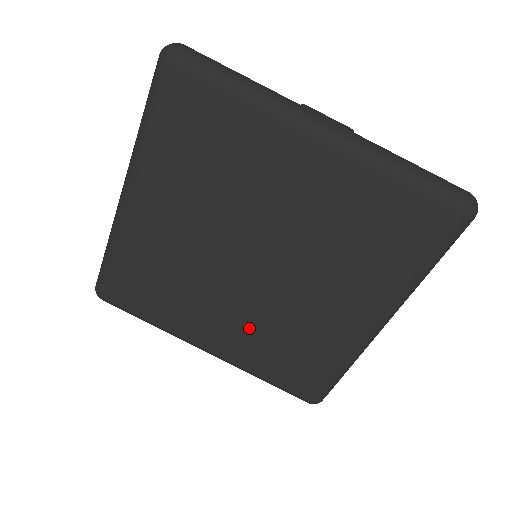
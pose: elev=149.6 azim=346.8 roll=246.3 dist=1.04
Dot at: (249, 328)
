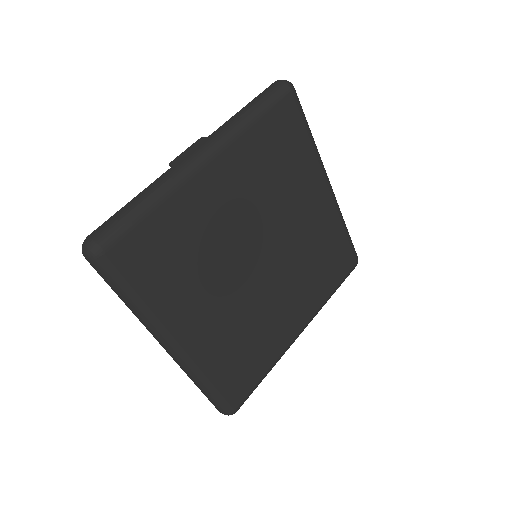
Dot at: (300, 286)
